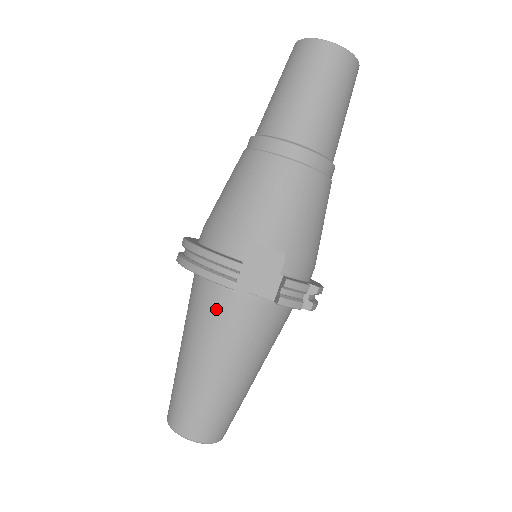
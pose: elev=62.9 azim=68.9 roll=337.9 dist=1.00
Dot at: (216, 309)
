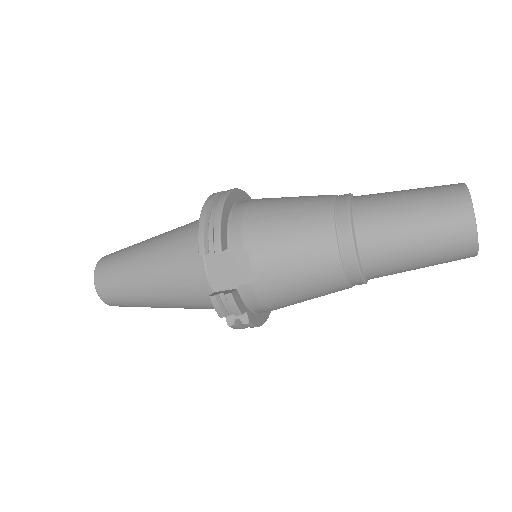
Dot at: (186, 249)
